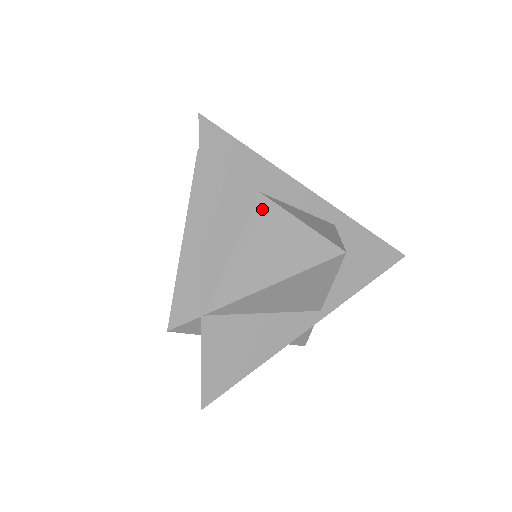
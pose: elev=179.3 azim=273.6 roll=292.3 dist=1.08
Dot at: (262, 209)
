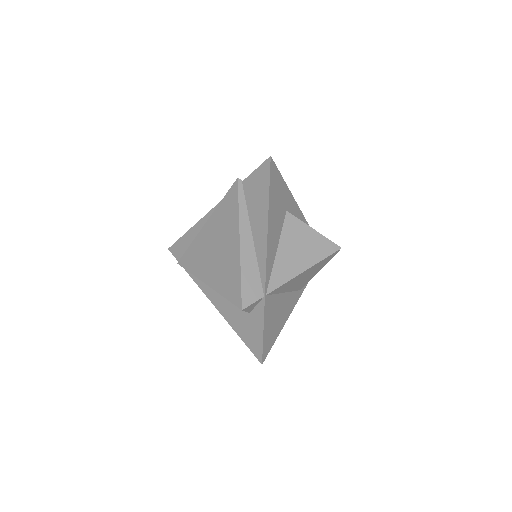
Dot at: (290, 222)
